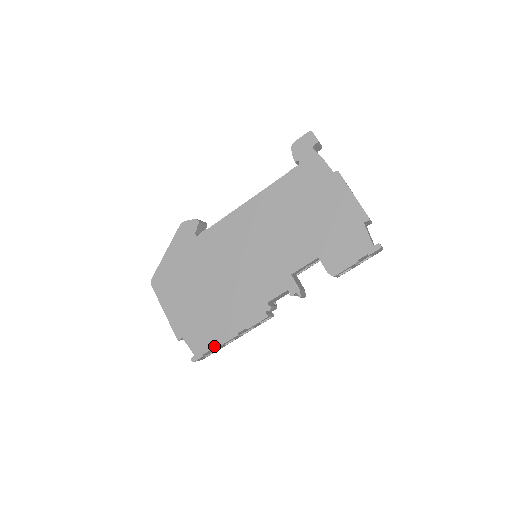
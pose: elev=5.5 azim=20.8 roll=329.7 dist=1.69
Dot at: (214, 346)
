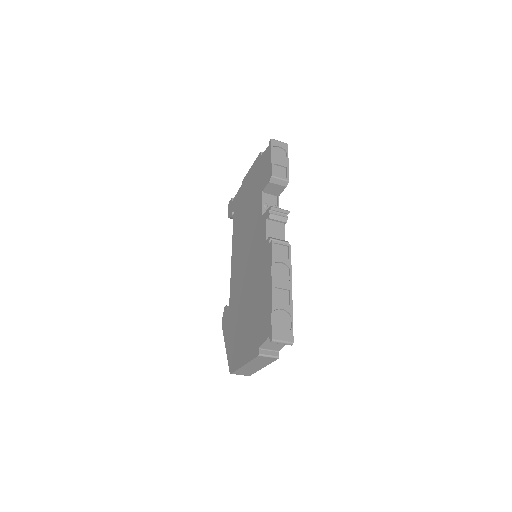
Dot at: (270, 308)
